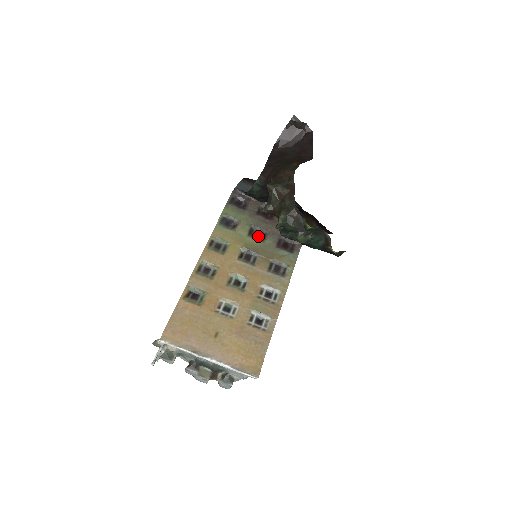
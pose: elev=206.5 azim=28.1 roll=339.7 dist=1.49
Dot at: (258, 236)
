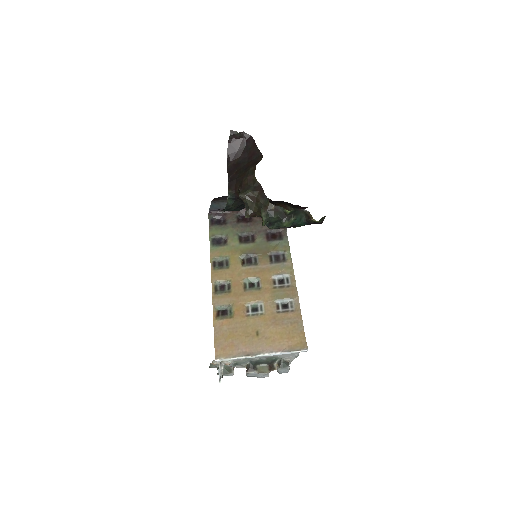
Dot at: (248, 240)
